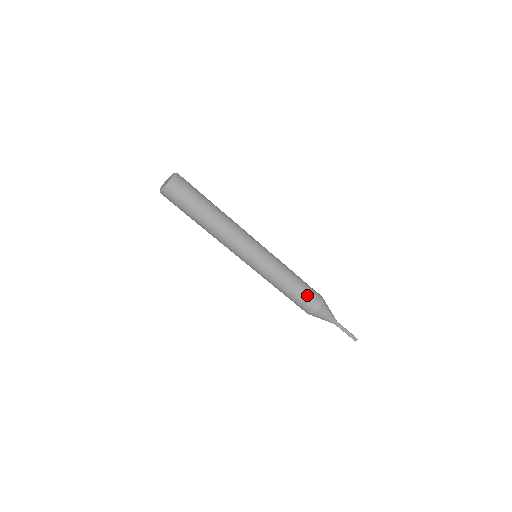
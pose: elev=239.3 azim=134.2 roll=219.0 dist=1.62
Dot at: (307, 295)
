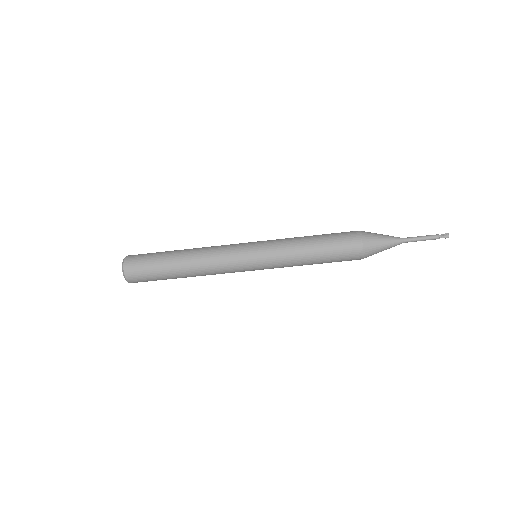
Dot at: (335, 238)
